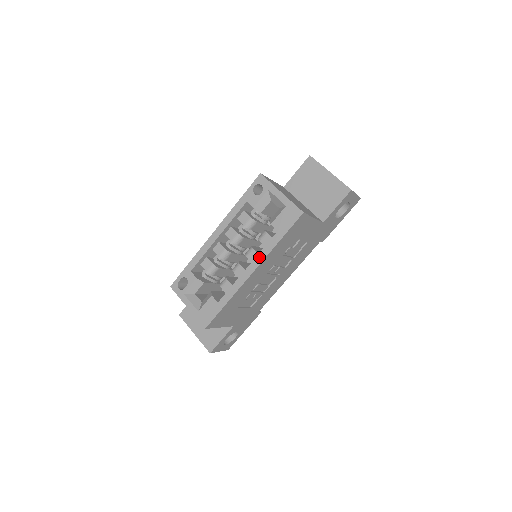
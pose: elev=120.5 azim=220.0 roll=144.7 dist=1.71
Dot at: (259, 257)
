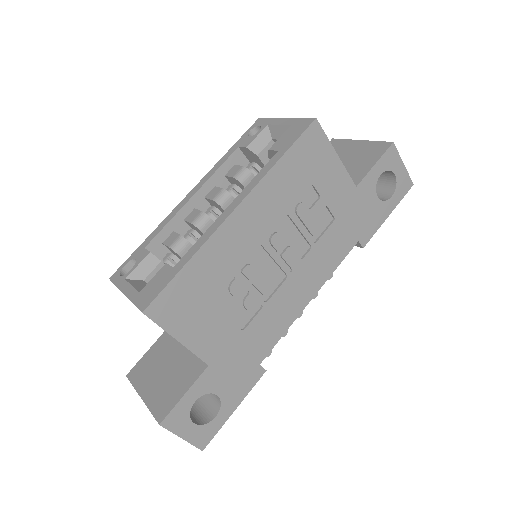
Dot at: (247, 188)
